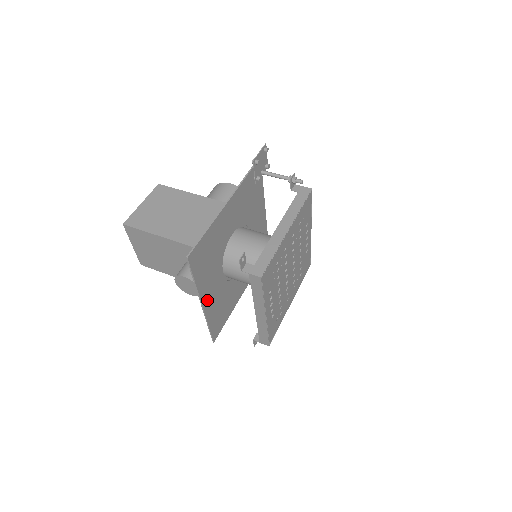
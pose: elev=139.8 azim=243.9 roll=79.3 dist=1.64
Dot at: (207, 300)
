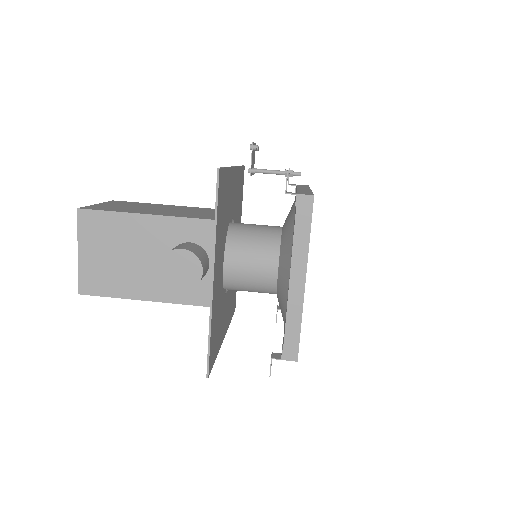
Dot at: (215, 279)
